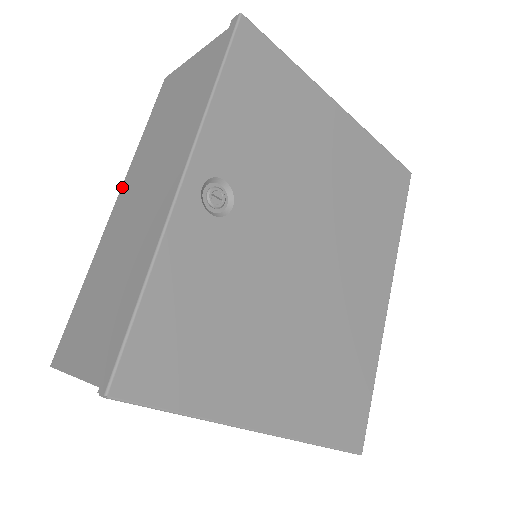
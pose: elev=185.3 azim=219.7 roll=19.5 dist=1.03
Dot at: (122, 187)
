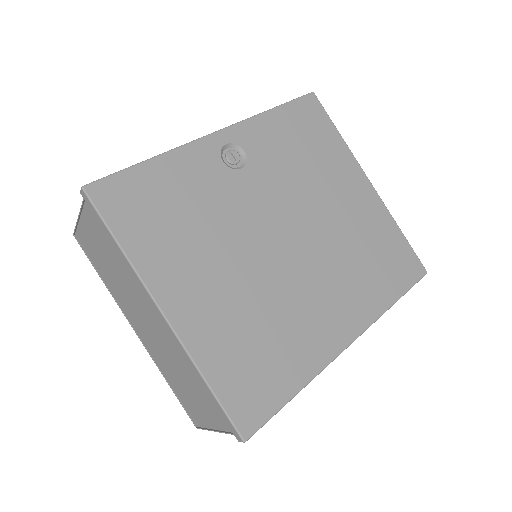
Dot at: occluded
